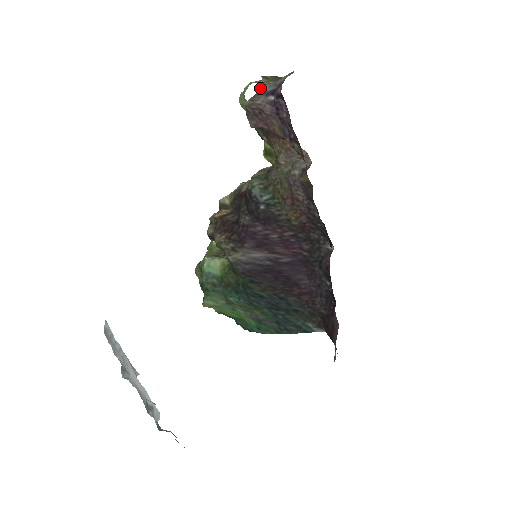
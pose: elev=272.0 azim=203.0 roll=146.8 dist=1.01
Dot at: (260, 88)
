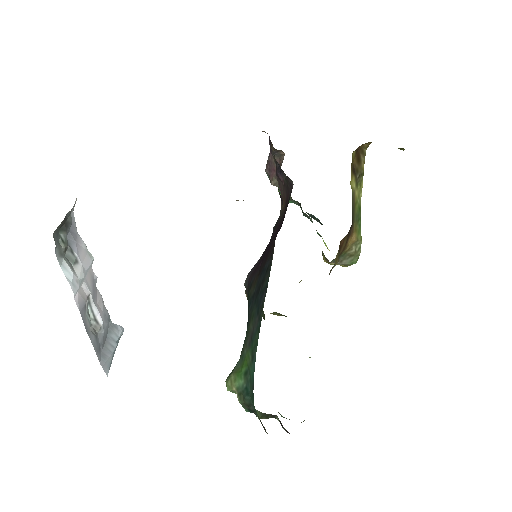
Dot at: occluded
